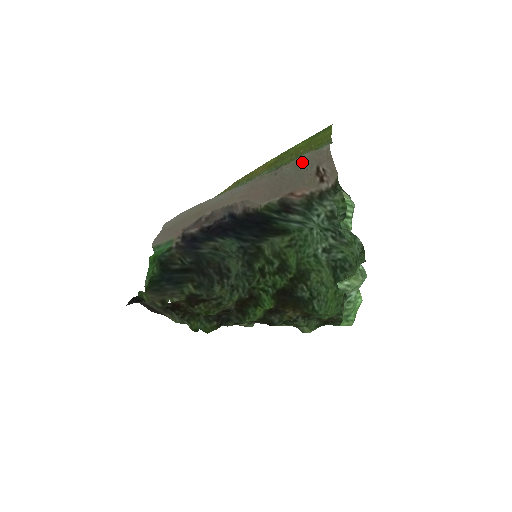
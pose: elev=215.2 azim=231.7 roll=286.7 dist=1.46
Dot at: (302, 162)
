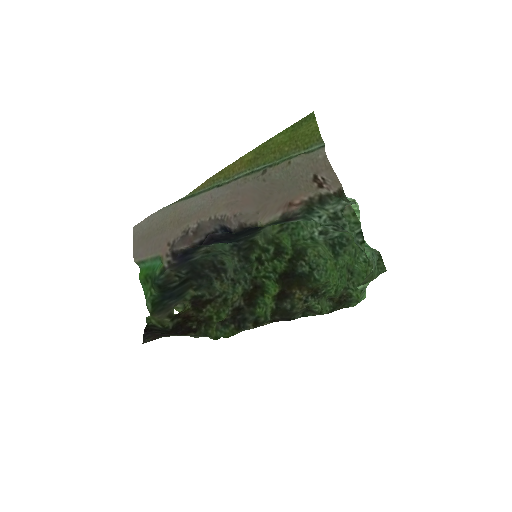
Dot at: (294, 168)
